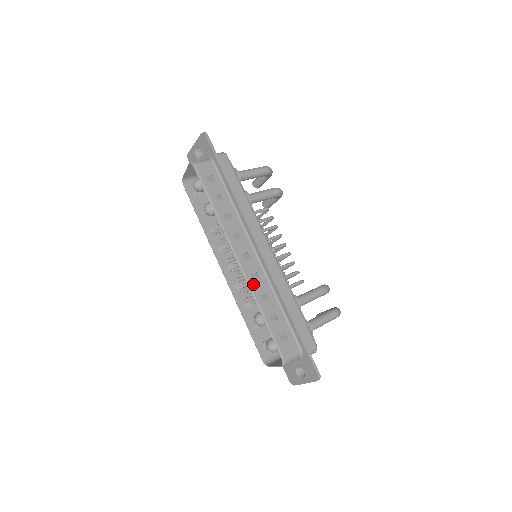
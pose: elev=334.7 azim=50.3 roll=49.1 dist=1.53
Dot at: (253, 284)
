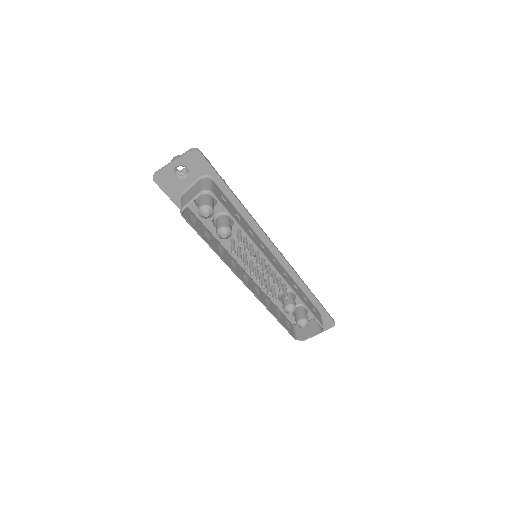
Dot at: (289, 283)
